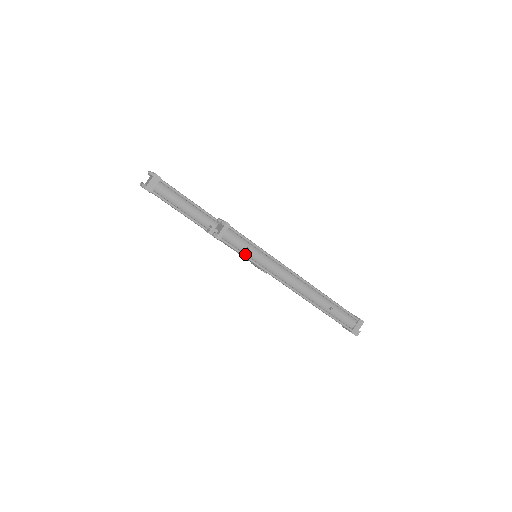
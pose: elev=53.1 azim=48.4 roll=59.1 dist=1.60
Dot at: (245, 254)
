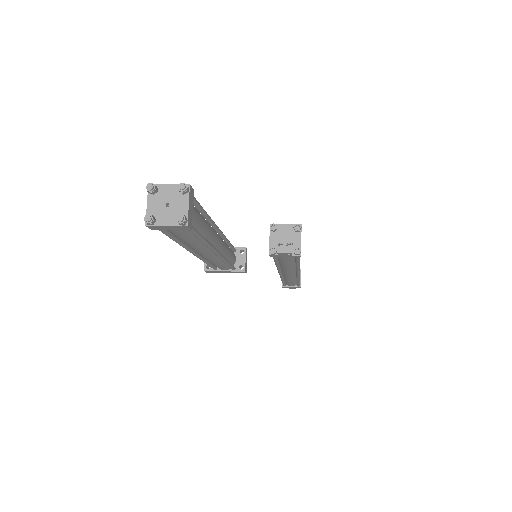
Dot at: occluded
